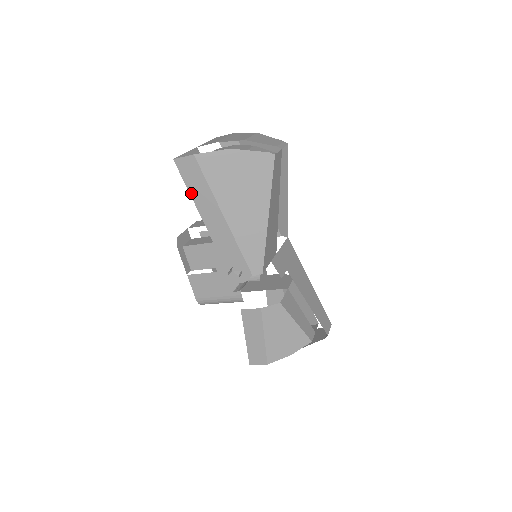
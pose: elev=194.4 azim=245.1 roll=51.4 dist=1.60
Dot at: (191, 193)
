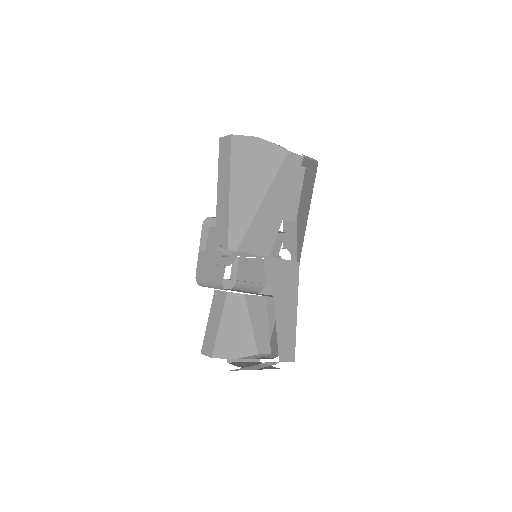
Dot at: (219, 167)
